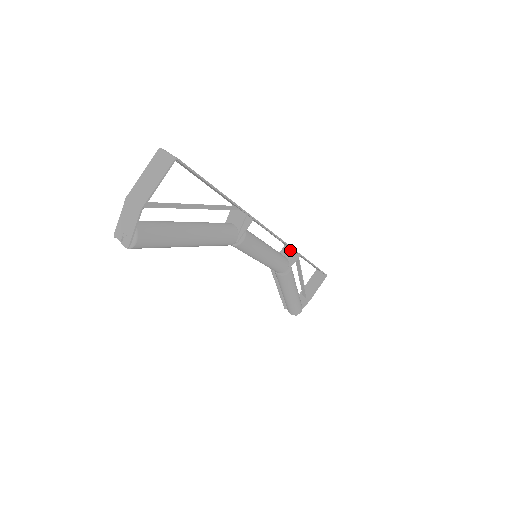
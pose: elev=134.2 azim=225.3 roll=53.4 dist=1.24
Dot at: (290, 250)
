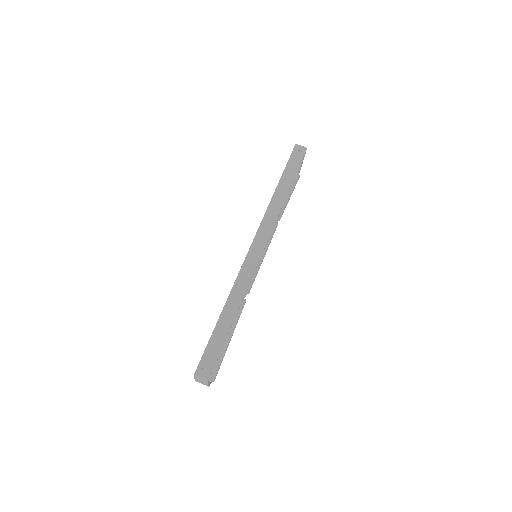
Dot at: (273, 213)
